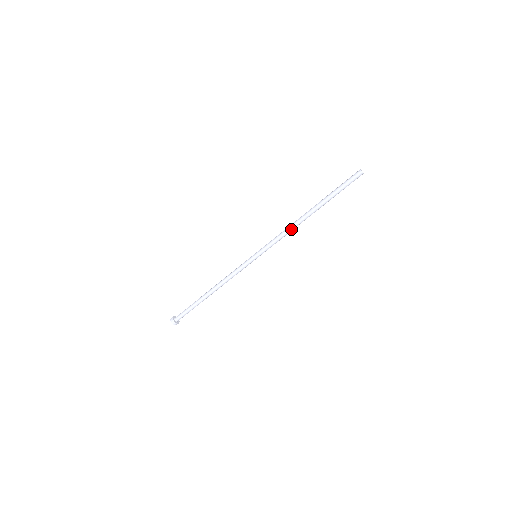
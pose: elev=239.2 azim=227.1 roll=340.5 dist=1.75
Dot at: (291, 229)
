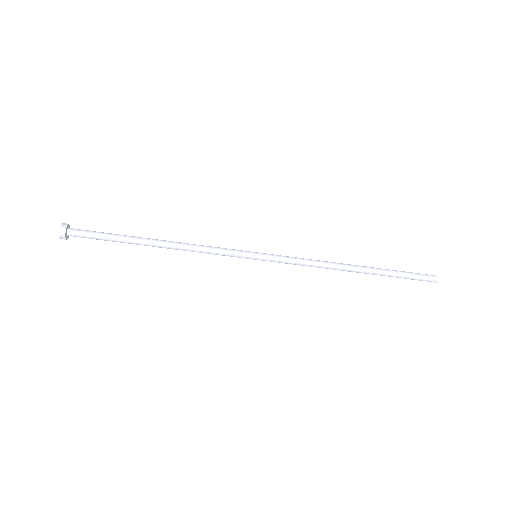
Dot at: (323, 266)
